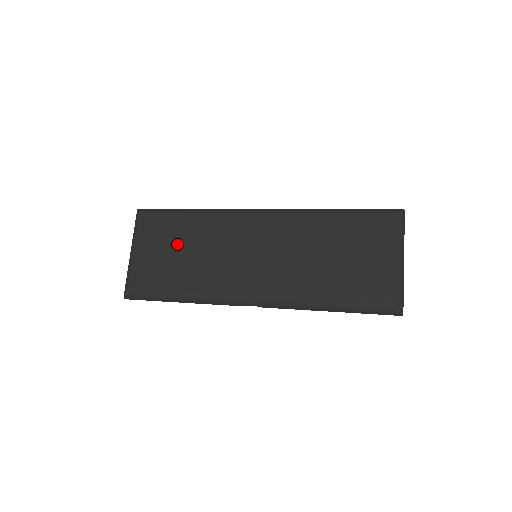
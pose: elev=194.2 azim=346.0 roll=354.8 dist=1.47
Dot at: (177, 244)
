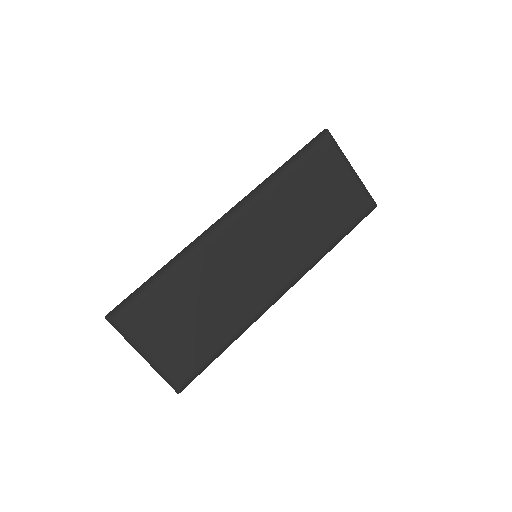
Dot at: (186, 309)
